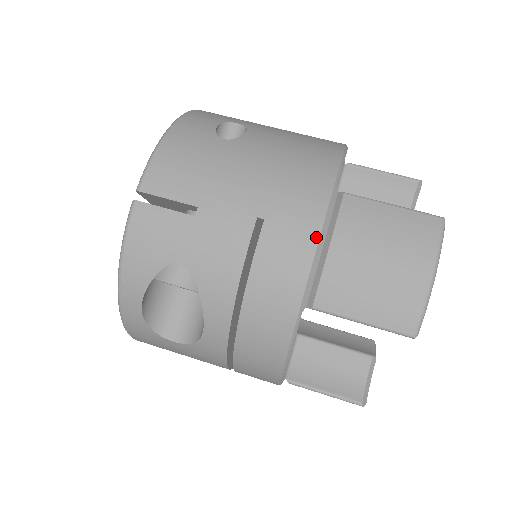
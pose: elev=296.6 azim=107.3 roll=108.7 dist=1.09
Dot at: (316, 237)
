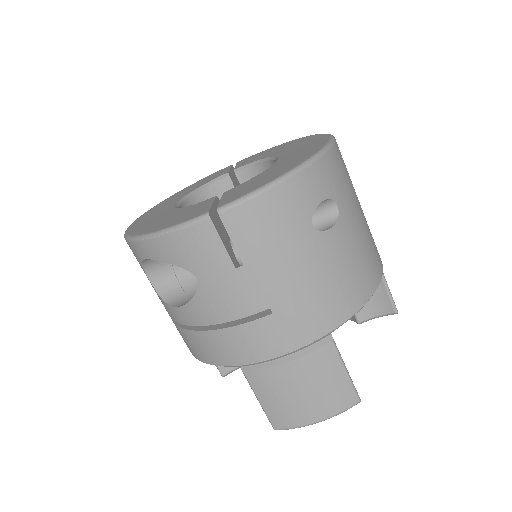
Dot at: (288, 351)
